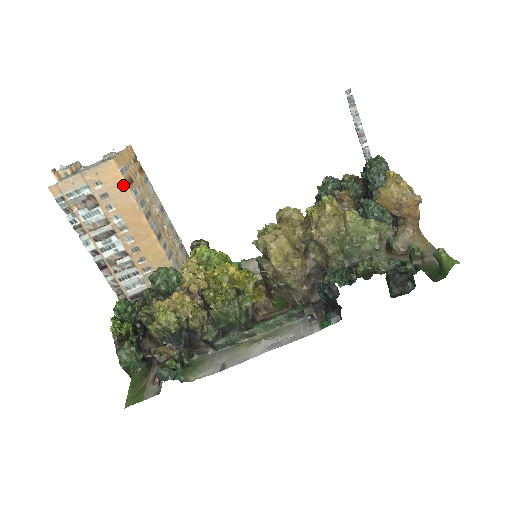
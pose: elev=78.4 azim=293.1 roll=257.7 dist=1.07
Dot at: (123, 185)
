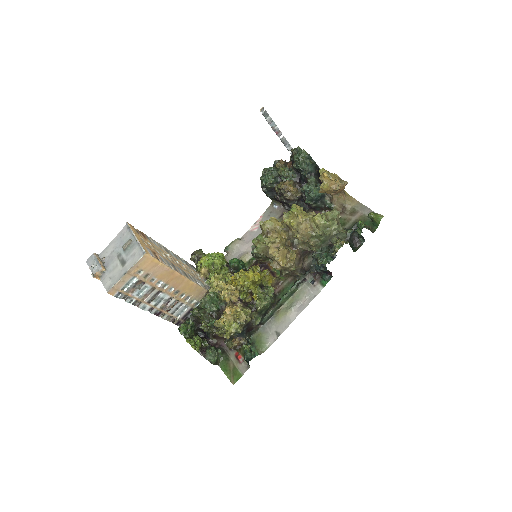
Dot at: (157, 263)
